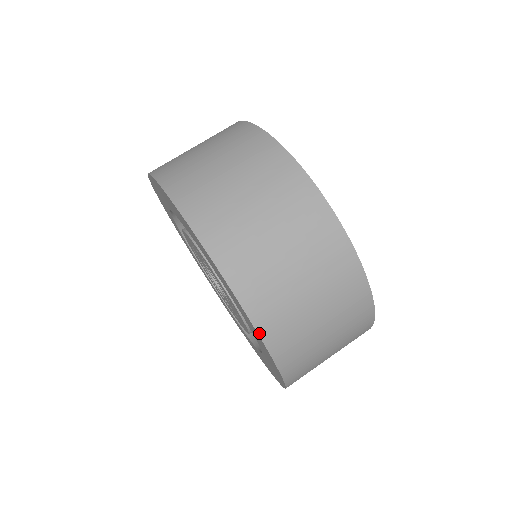
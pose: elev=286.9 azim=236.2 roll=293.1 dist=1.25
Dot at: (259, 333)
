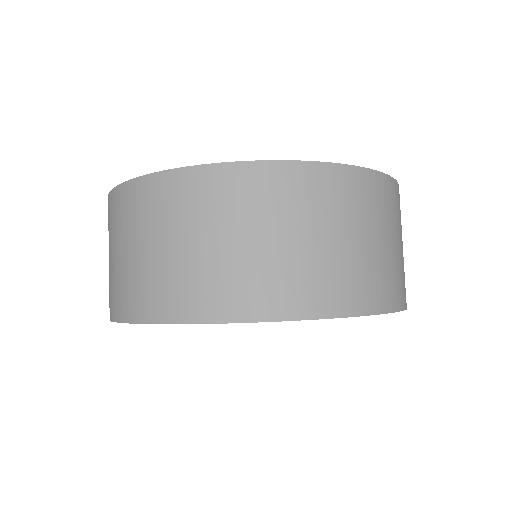
Dot at: (360, 315)
